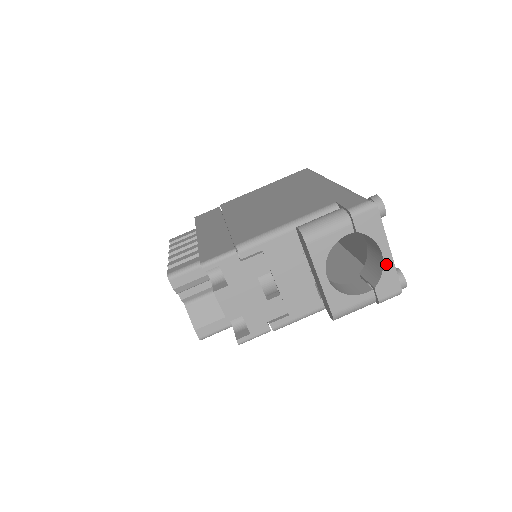
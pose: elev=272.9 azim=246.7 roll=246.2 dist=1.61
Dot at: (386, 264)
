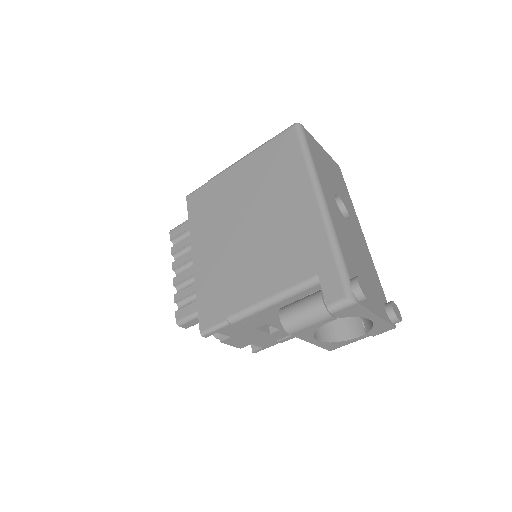
Dot at: (376, 322)
